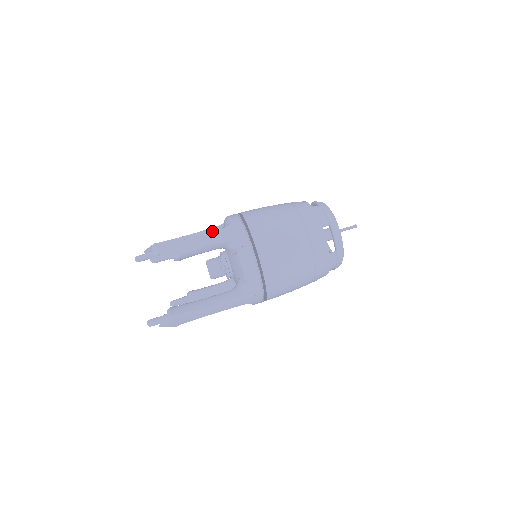
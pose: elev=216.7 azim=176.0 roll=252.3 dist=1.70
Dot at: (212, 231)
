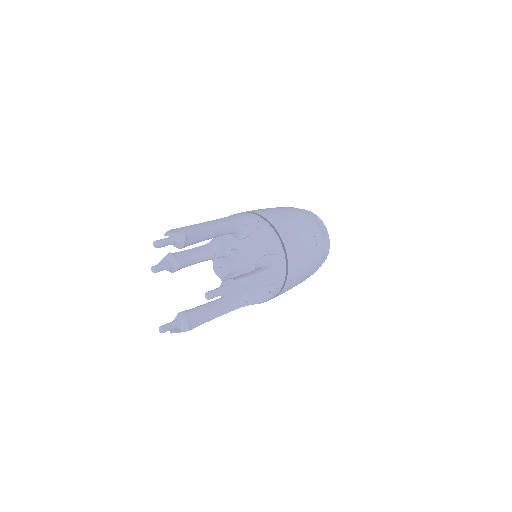
Dot at: (237, 225)
